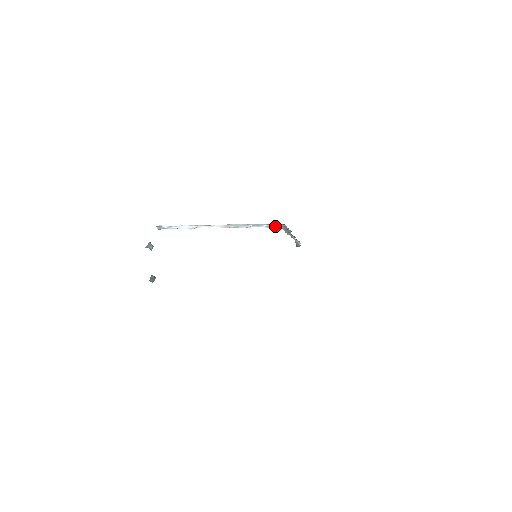
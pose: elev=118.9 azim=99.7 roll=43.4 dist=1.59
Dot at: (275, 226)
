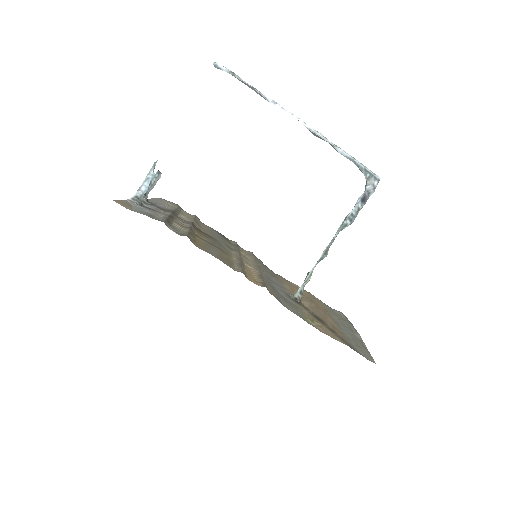
Dot at: (365, 175)
